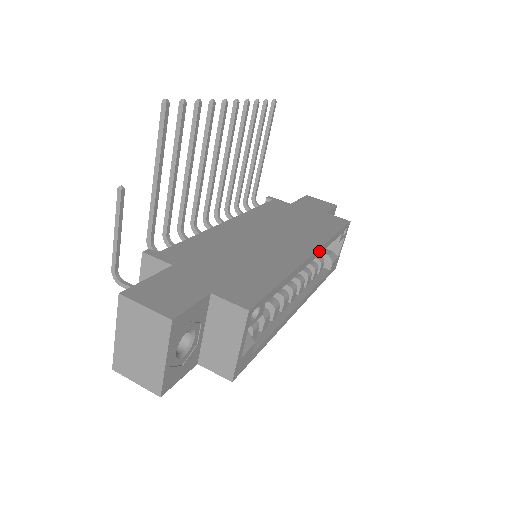
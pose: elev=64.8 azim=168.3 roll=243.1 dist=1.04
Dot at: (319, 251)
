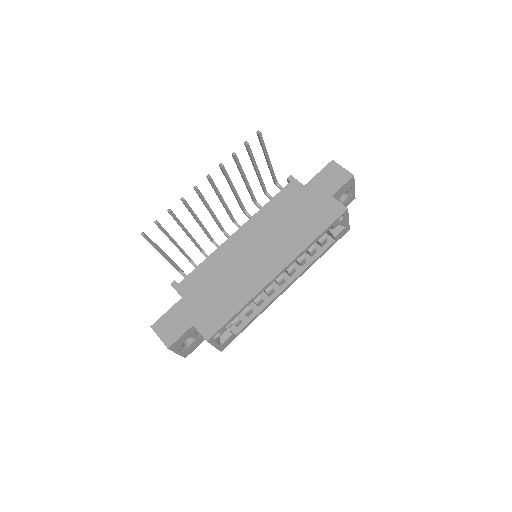
Dot at: (290, 264)
